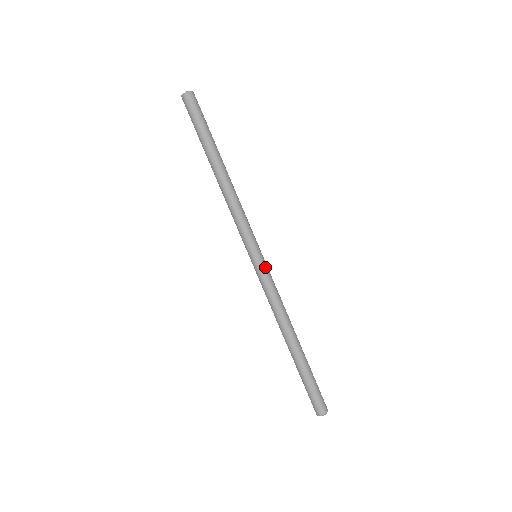
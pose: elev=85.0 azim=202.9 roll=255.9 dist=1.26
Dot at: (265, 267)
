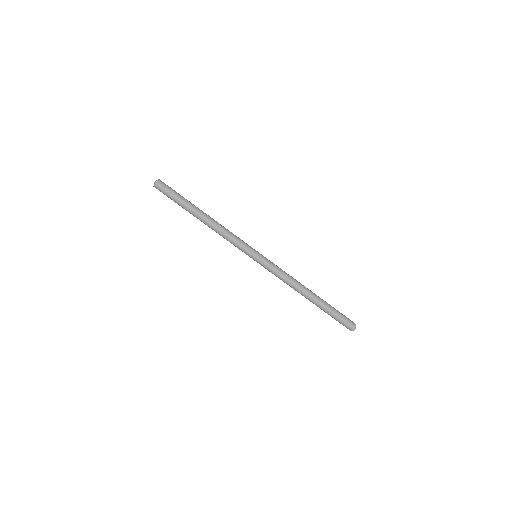
Dot at: (264, 262)
